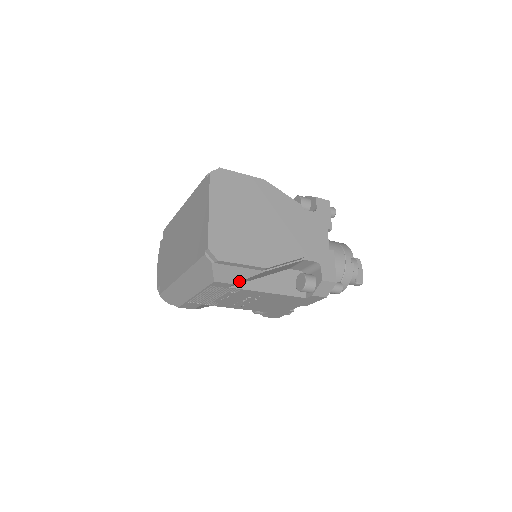
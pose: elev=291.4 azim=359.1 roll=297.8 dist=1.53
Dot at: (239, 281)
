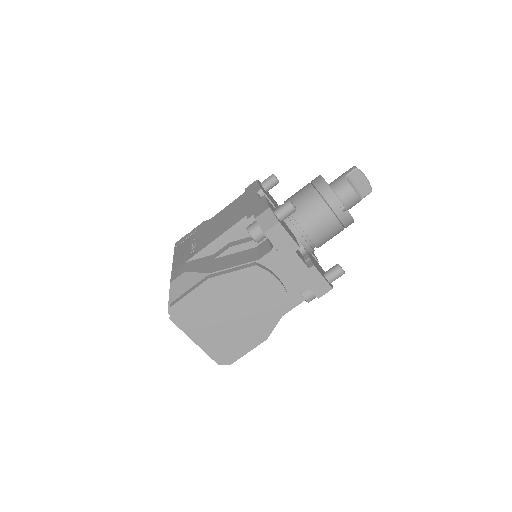
Dot at: occluded
